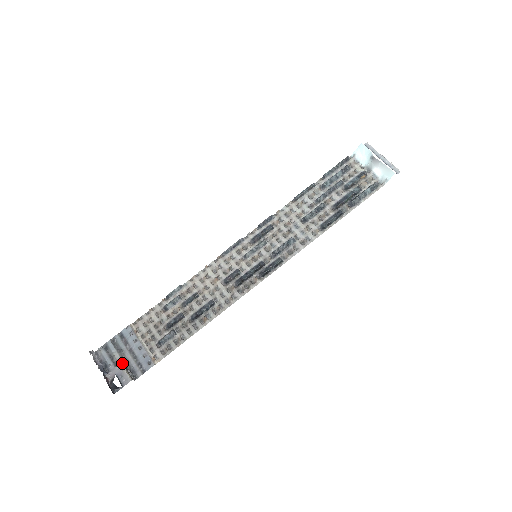
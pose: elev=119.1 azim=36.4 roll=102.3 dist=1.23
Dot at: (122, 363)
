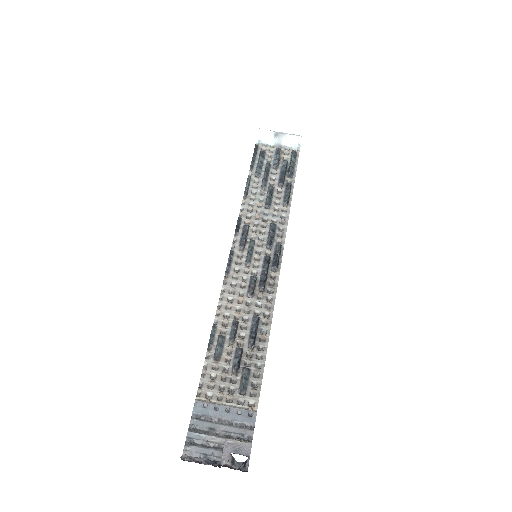
Dot at: (226, 438)
